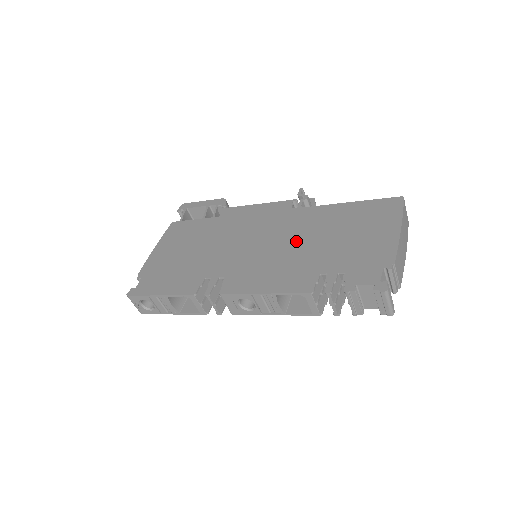
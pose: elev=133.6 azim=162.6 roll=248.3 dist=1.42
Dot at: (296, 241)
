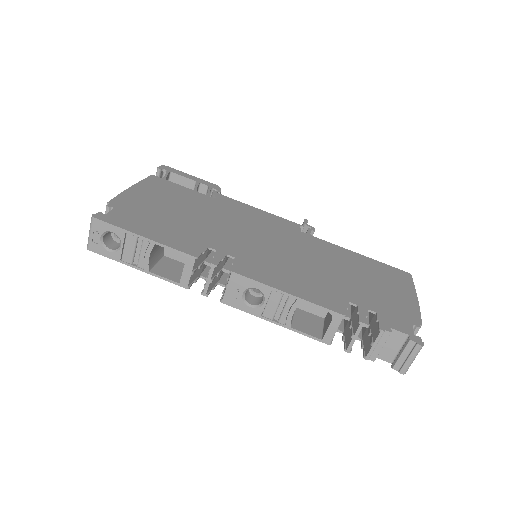
Dot at: (314, 261)
